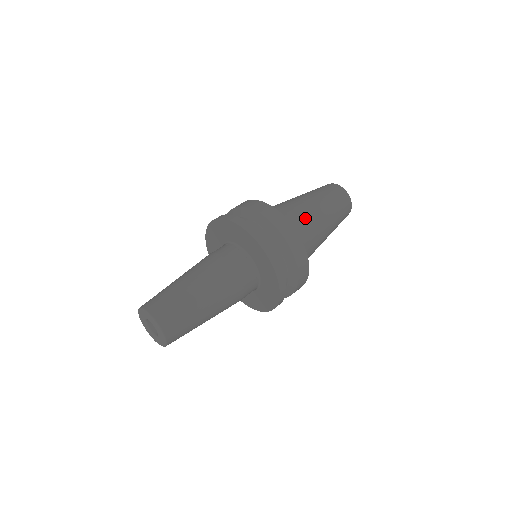
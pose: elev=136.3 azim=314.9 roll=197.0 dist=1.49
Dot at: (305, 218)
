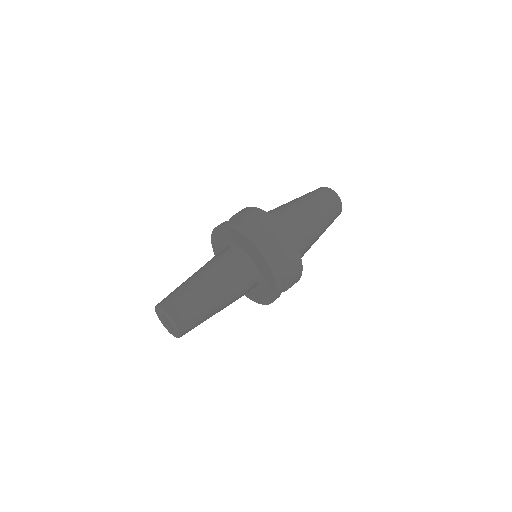
Dot at: (304, 230)
